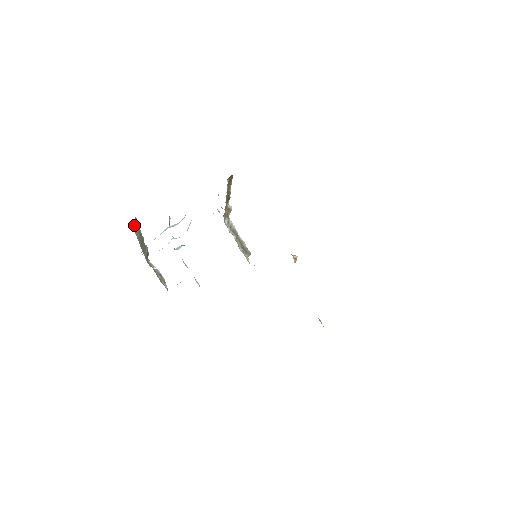
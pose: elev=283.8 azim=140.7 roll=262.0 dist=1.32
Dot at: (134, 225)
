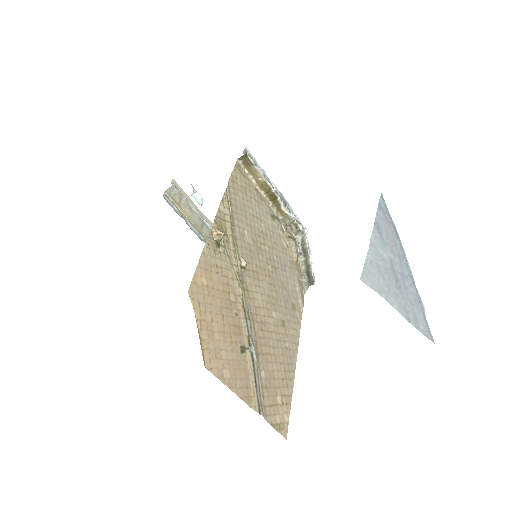
Dot at: (171, 193)
